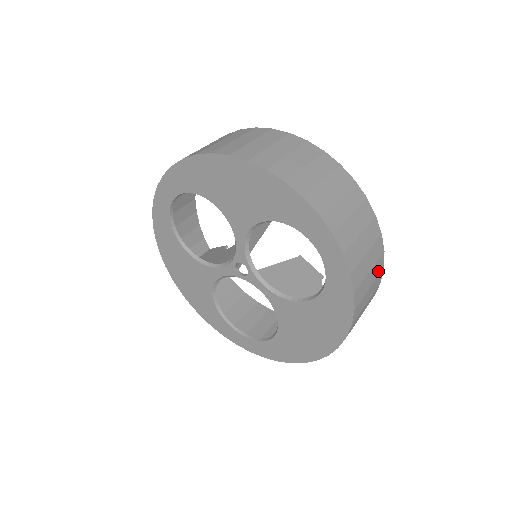
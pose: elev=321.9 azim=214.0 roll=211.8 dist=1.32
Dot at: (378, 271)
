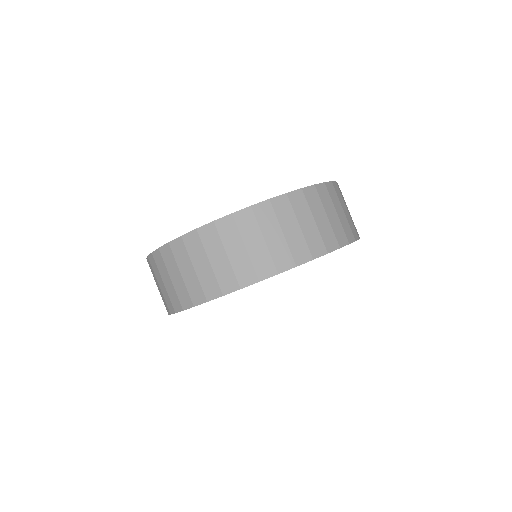
Dot at: (326, 196)
